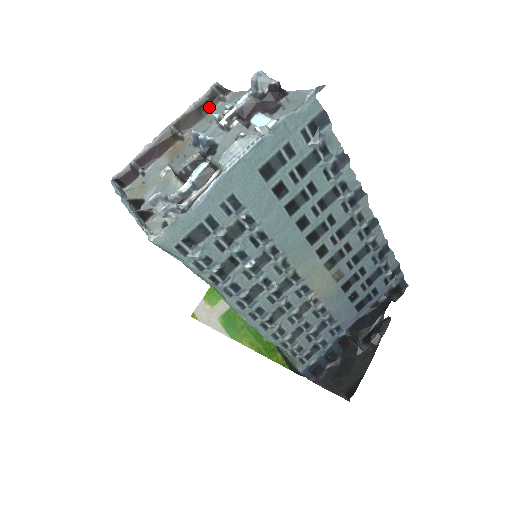
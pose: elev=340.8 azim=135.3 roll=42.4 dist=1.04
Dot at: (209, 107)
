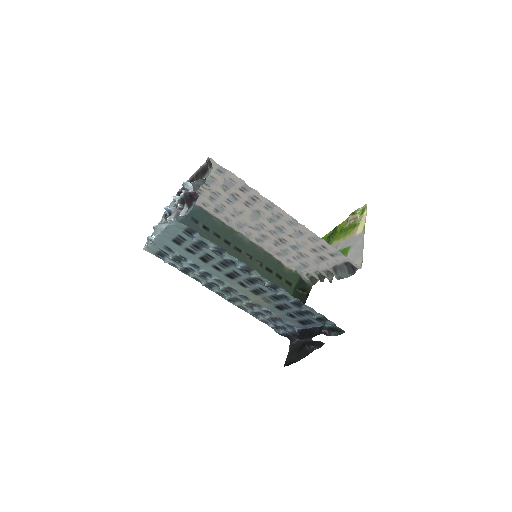
Dot at: (205, 172)
